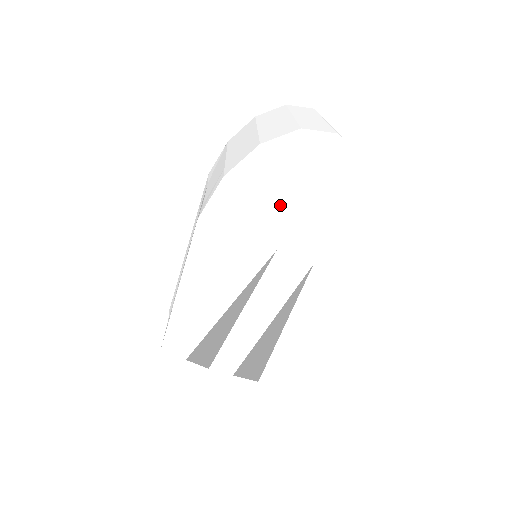
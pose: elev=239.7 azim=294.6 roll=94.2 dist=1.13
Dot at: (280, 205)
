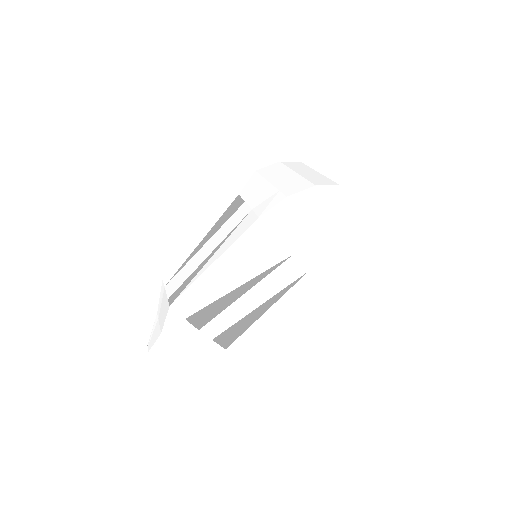
Dot at: (309, 226)
